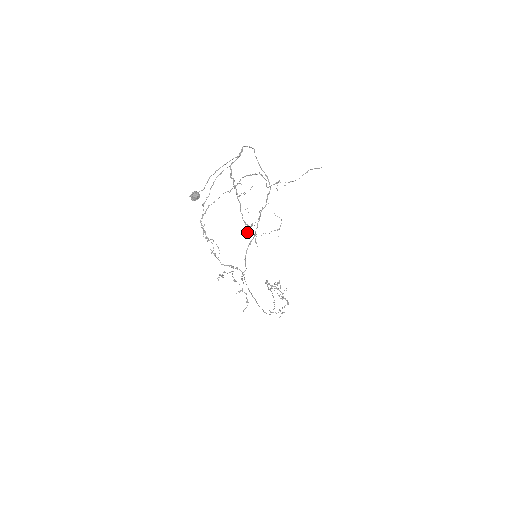
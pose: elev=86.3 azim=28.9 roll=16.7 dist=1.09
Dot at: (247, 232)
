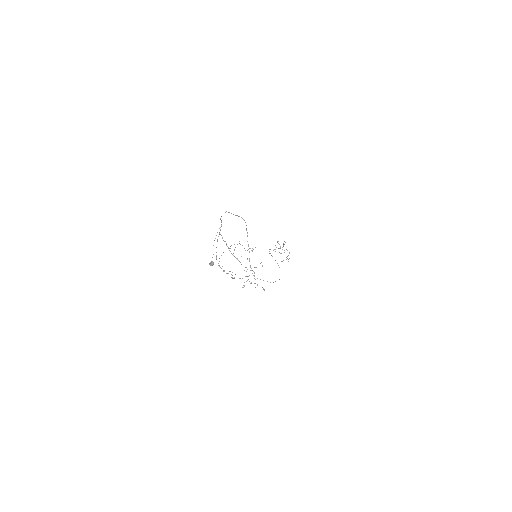
Dot at: (246, 271)
